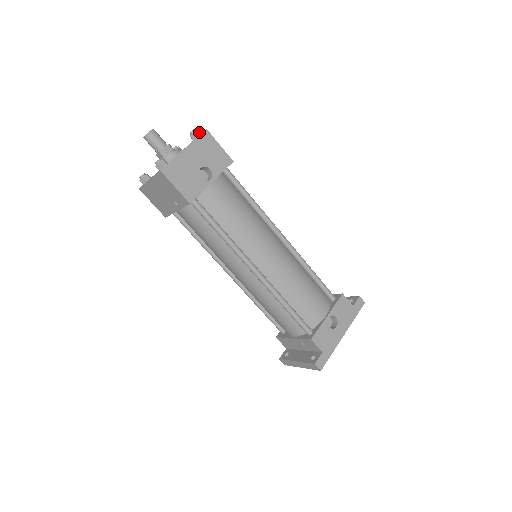
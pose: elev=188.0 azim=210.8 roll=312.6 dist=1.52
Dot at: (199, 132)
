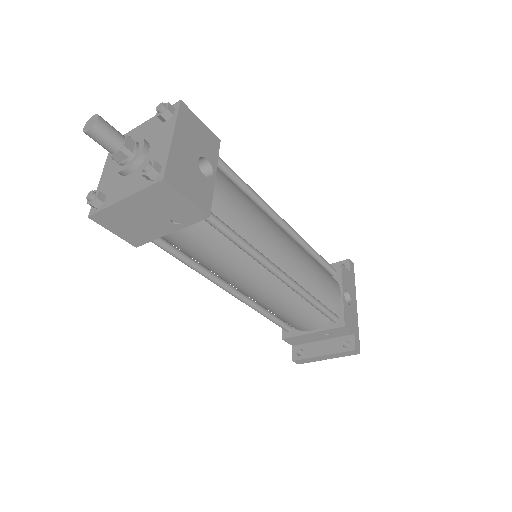
Dot at: (172, 106)
